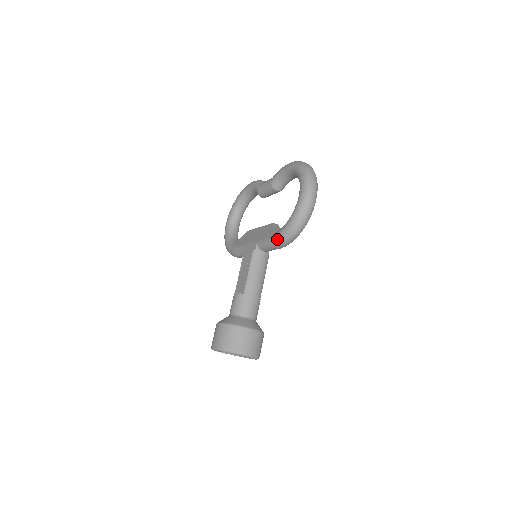
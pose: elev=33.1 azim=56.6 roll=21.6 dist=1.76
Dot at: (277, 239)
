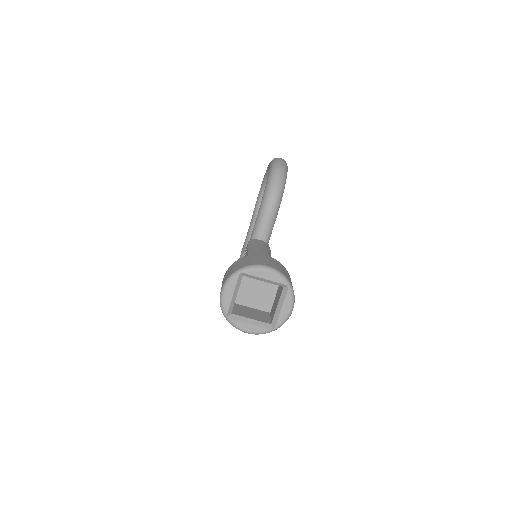
Dot at: (263, 199)
